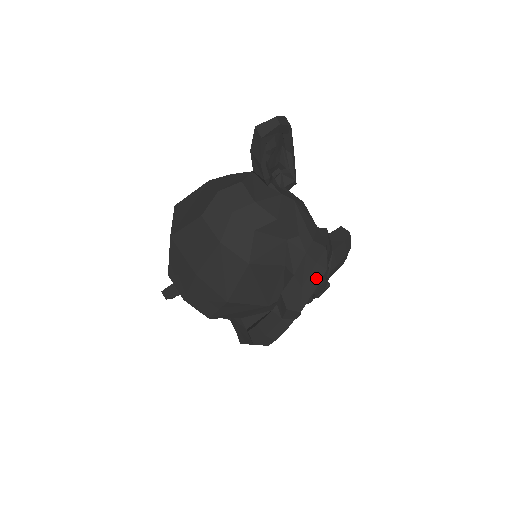
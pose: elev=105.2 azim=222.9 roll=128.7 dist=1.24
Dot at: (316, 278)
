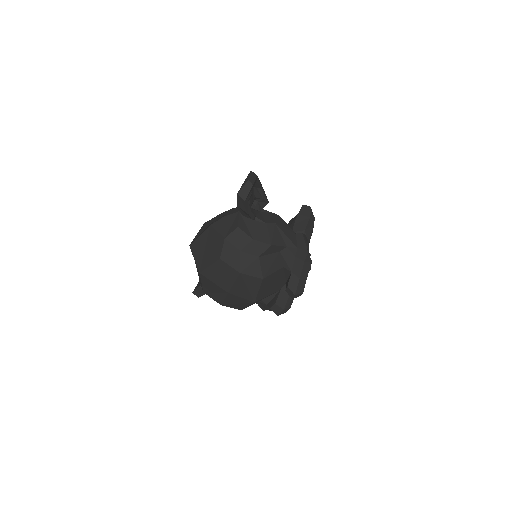
Dot at: (307, 270)
